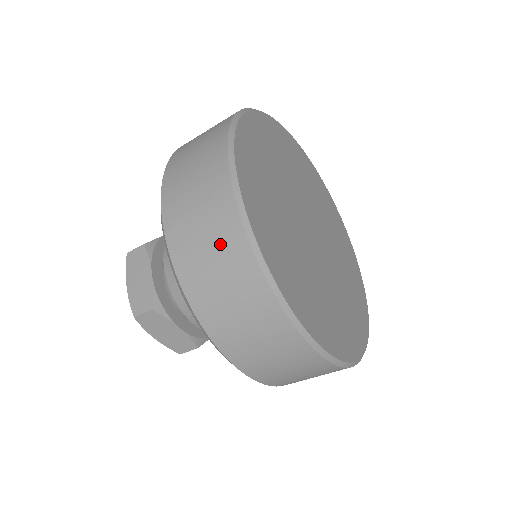
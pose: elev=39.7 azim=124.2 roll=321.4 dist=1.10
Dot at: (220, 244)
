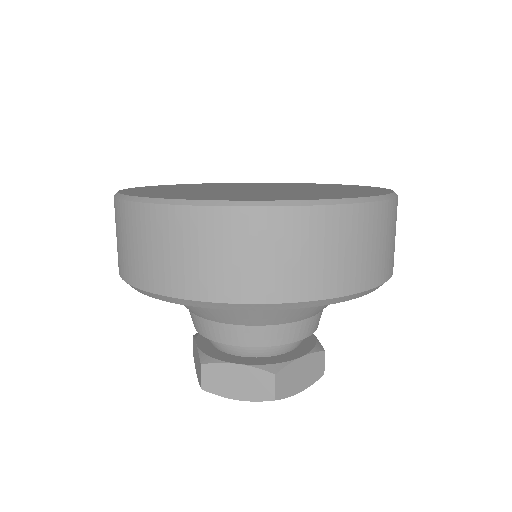
Dot at: (254, 240)
